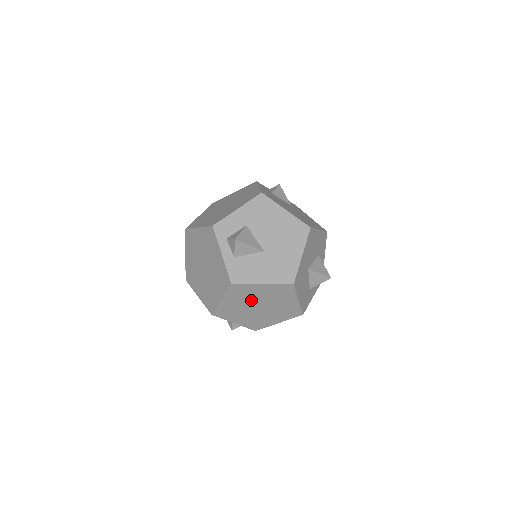
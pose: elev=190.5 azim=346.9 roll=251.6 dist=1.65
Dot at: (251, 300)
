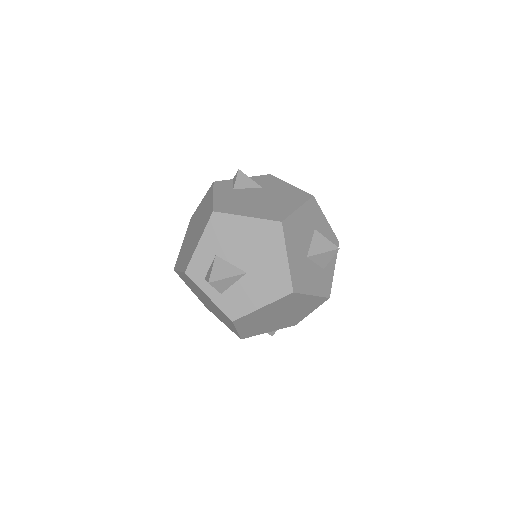
Dot at: (265, 318)
